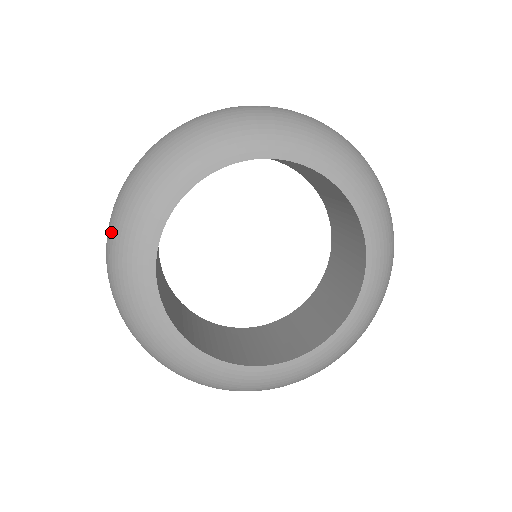
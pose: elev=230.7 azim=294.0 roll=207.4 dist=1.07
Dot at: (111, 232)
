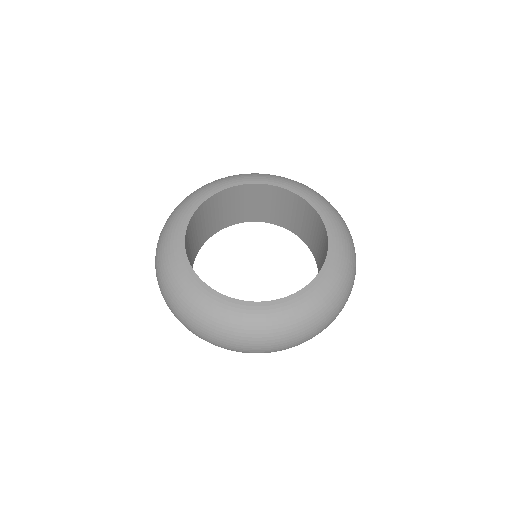
Dot at: (156, 256)
